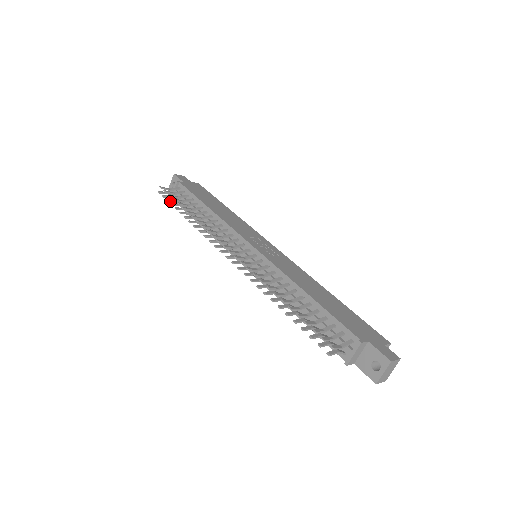
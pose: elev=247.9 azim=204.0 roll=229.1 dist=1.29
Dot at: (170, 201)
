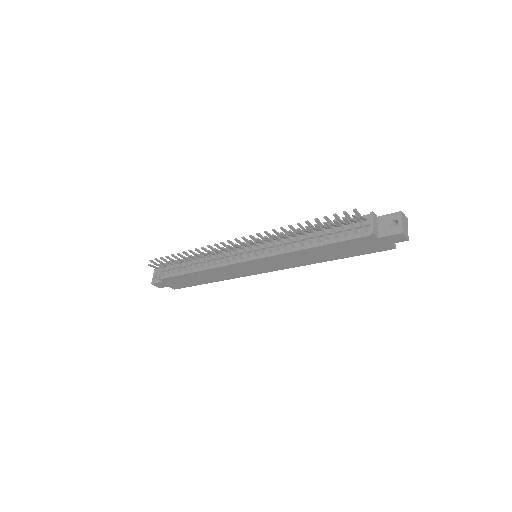
Dot at: (163, 263)
